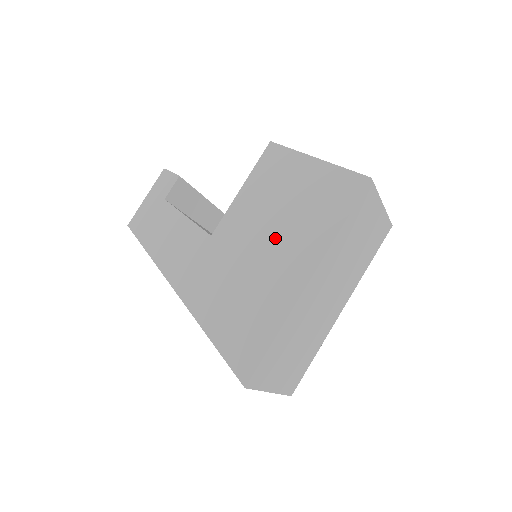
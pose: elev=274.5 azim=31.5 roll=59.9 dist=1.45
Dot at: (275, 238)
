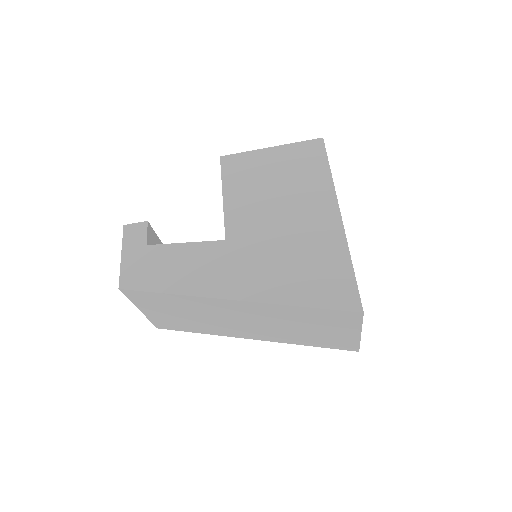
Dot at: (286, 207)
